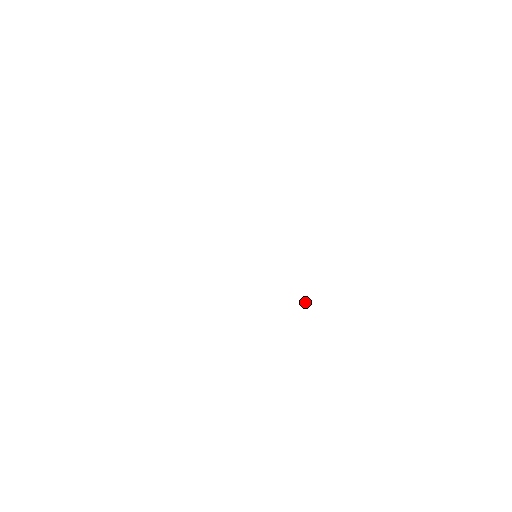
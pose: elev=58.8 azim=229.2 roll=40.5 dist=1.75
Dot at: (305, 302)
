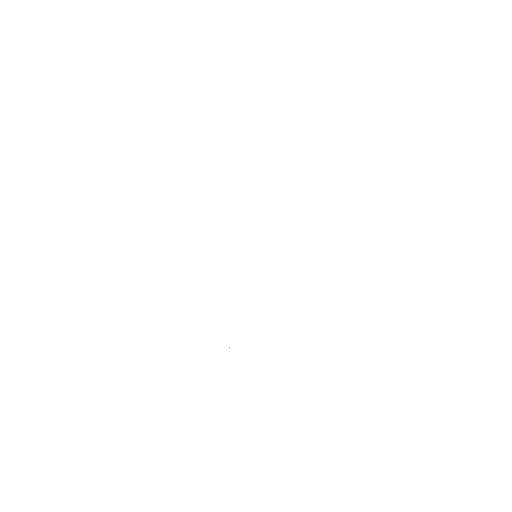
Dot at: (229, 347)
